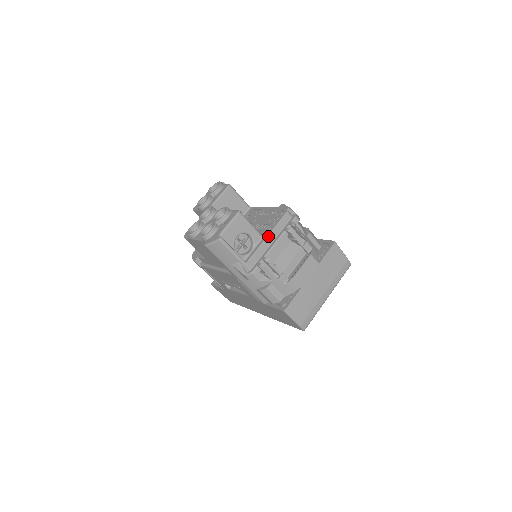
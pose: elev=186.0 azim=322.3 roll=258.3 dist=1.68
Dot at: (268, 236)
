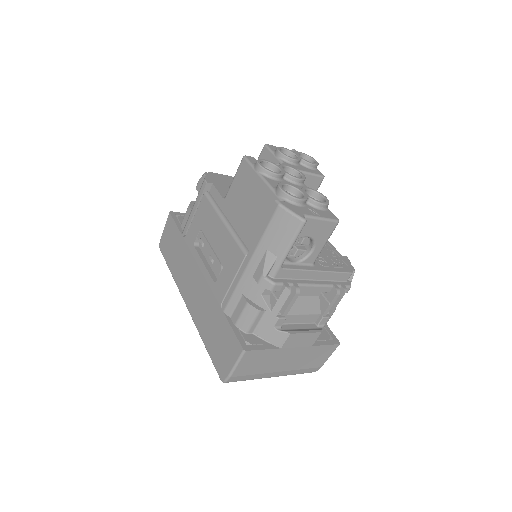
Dot at: (320, 271)
